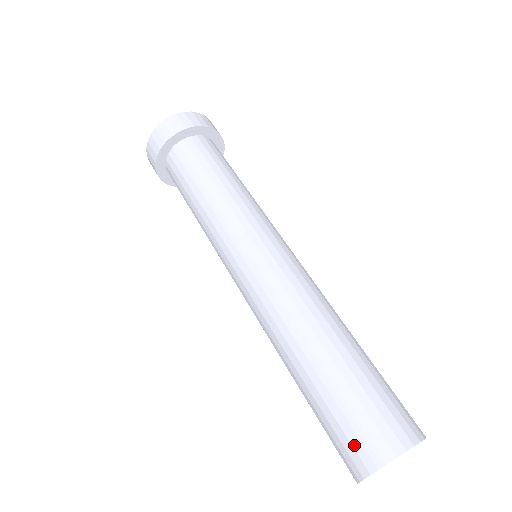
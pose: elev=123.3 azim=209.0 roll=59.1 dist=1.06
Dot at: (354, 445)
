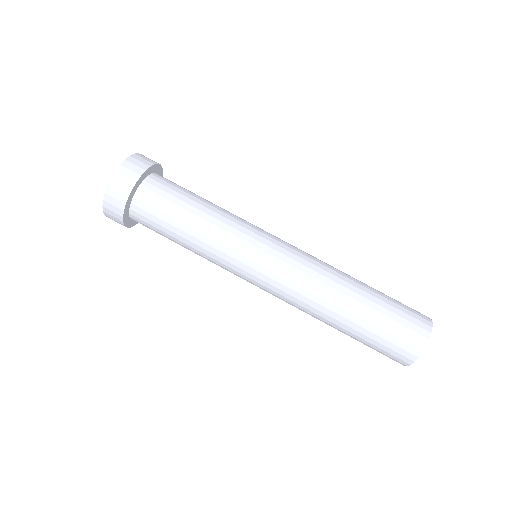
Dot at: (402, 347)
